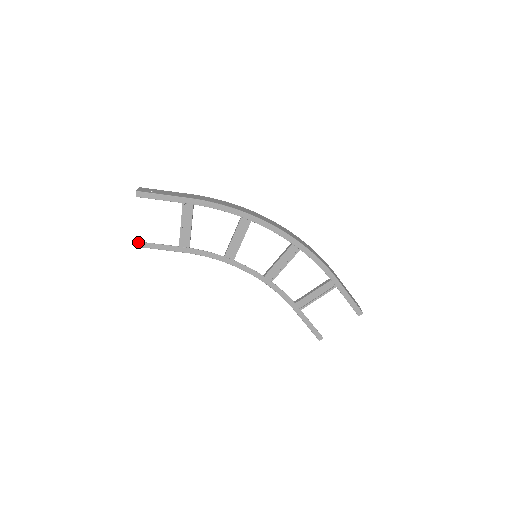
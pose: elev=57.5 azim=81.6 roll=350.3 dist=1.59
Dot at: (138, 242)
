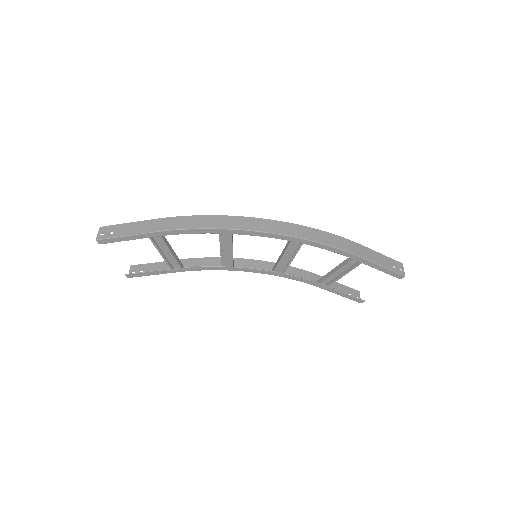
Dot at: (129, 274)
